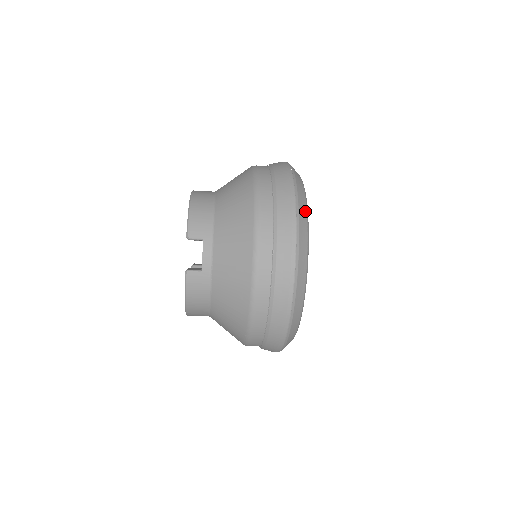
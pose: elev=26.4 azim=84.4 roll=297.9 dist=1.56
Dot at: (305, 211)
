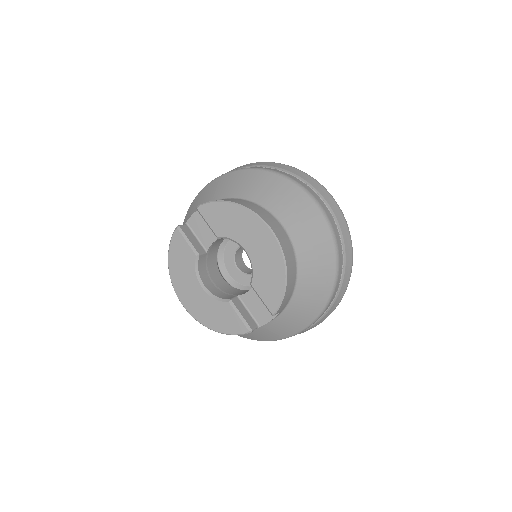
Dot at: occluded
